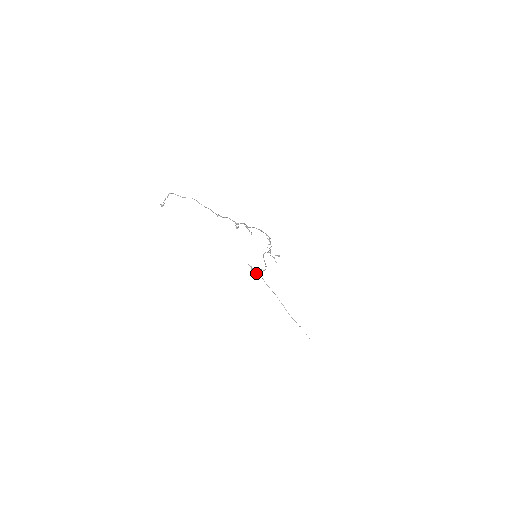
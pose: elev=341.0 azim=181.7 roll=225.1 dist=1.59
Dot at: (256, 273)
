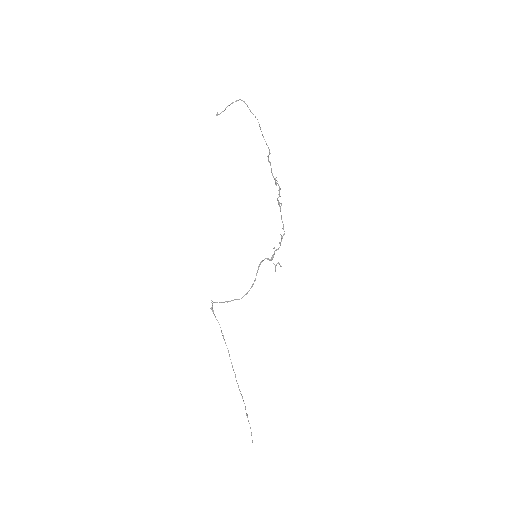
Dot at: (215, 316)
